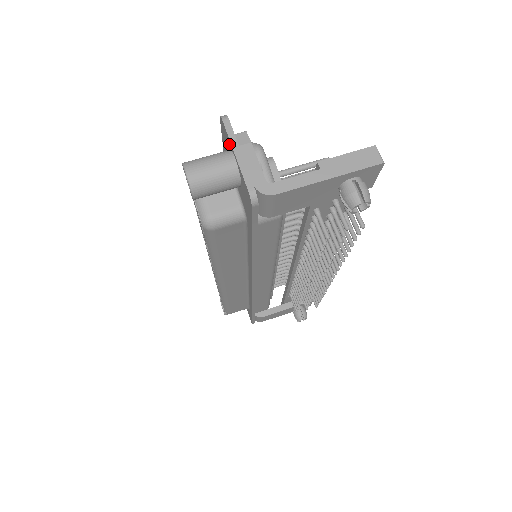
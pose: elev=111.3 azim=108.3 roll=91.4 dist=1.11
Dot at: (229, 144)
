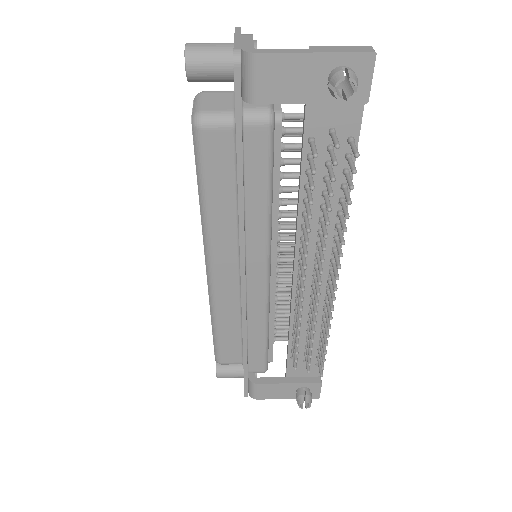
Dot at: occluded
